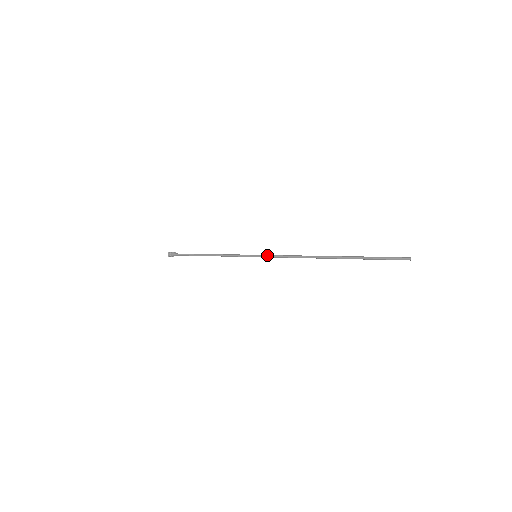
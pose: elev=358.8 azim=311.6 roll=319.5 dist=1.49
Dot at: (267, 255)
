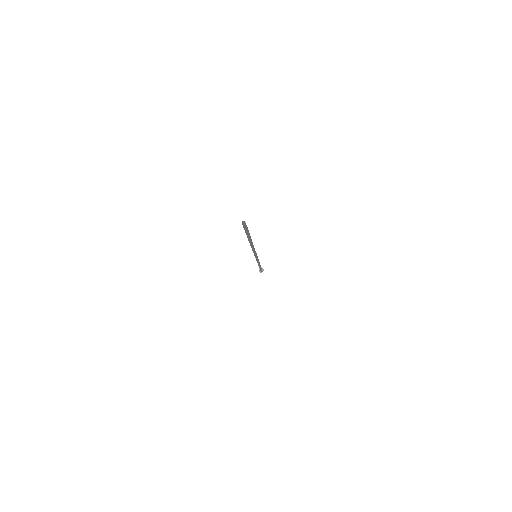
Dot at: occluded
